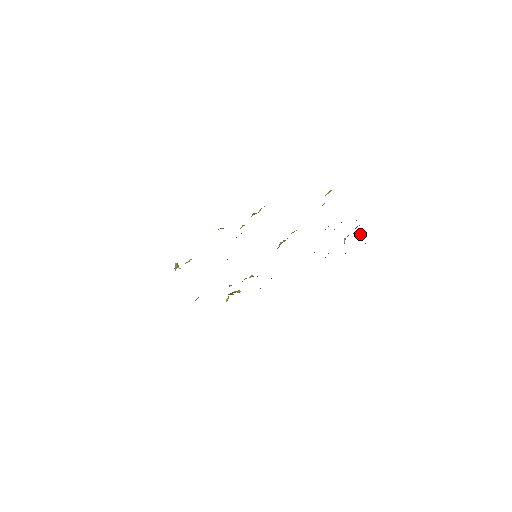
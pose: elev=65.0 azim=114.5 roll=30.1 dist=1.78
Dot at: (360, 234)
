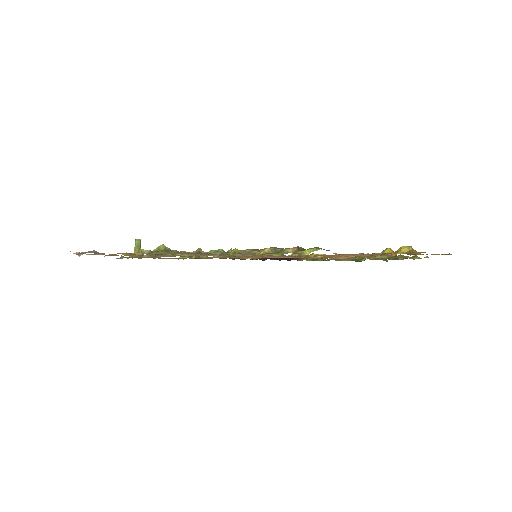
Dot at: occluded
